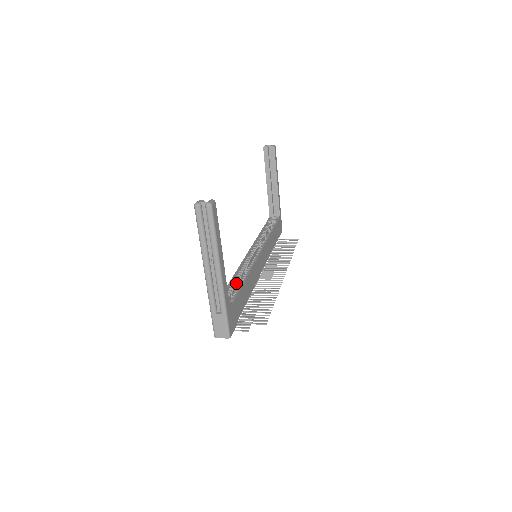
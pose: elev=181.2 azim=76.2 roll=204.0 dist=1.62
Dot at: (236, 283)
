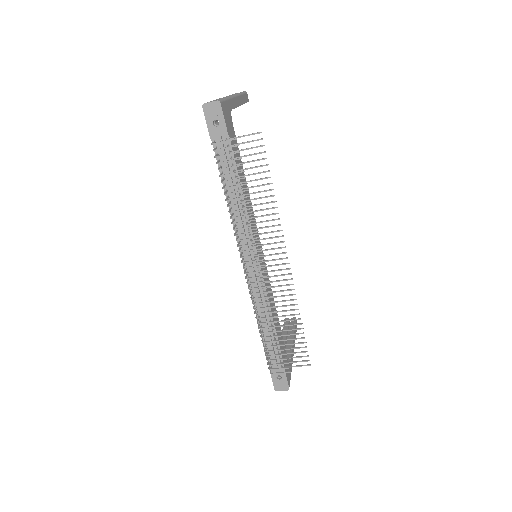
Dot at: occluded
